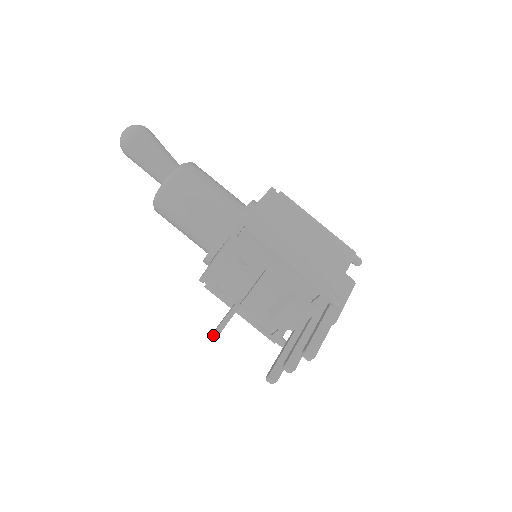
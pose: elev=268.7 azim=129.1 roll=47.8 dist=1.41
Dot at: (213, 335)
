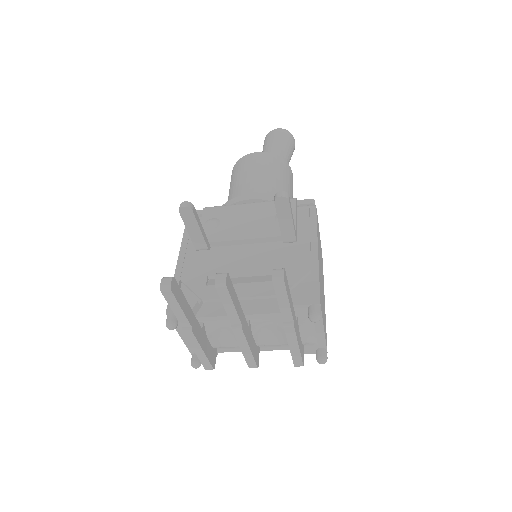
Dot at: (185, 203)
